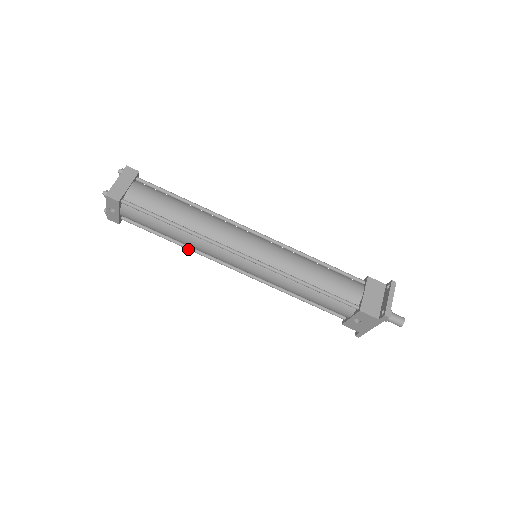
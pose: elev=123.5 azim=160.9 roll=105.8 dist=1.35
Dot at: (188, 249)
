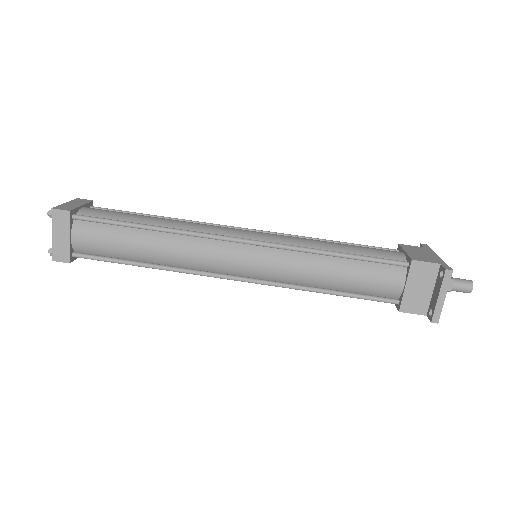
Dot at: occluded
